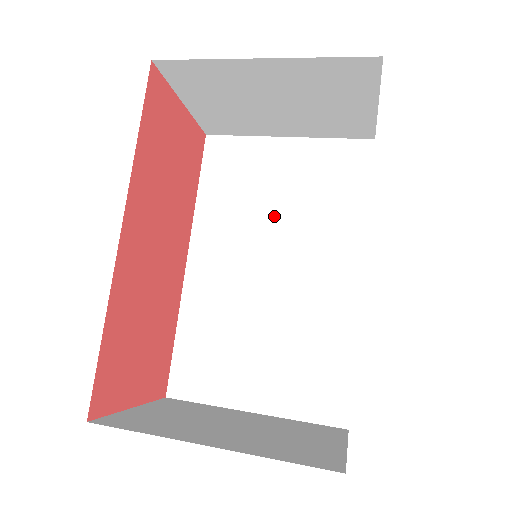
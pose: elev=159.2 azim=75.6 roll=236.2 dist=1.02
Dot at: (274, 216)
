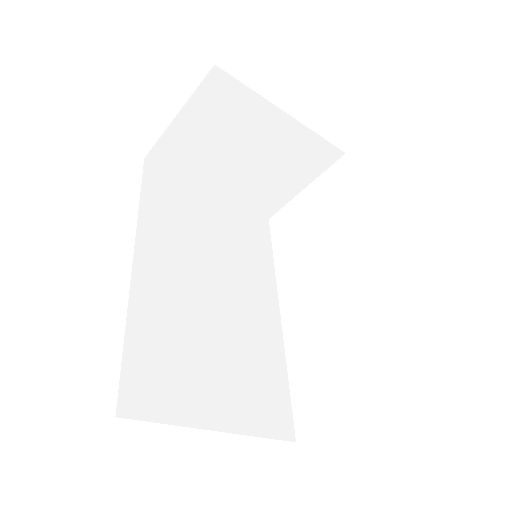
Dot at: (211, 247)
